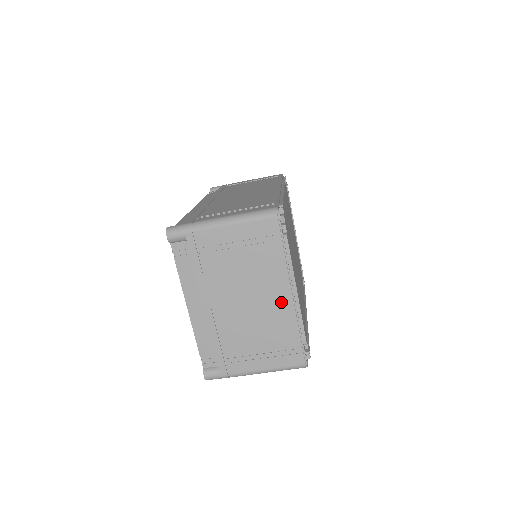
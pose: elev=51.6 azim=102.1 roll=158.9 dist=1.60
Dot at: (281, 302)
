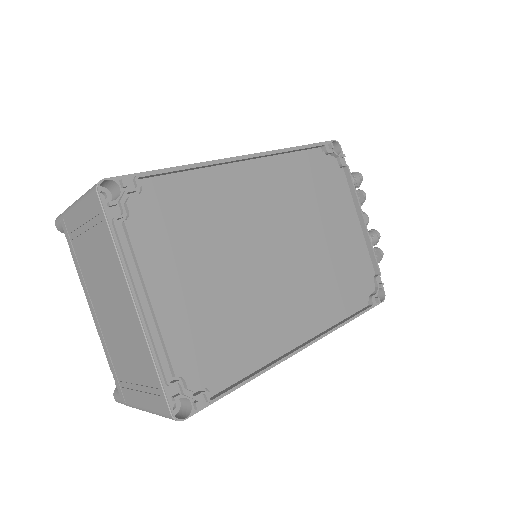
Dot at: (130, 315)
